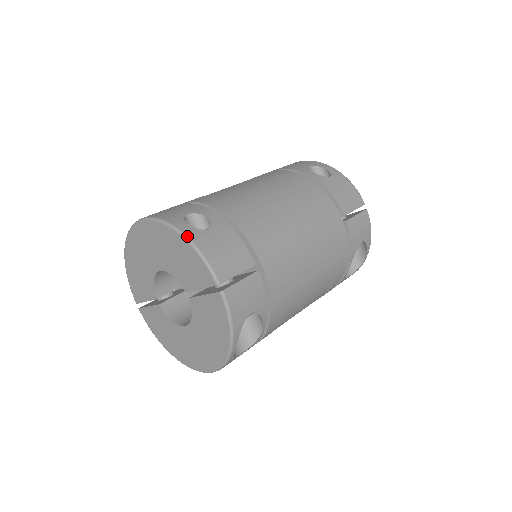
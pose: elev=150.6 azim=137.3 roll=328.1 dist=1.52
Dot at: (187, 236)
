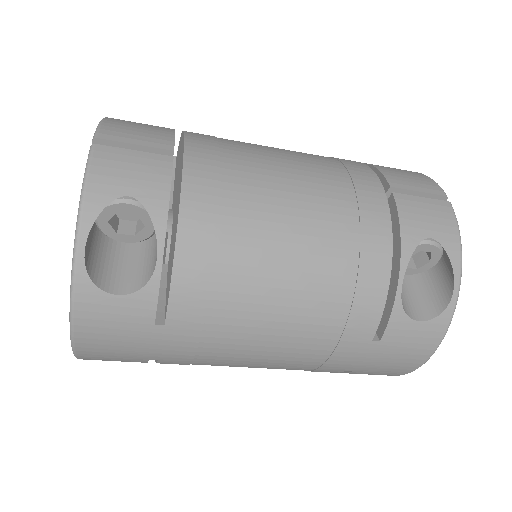
Dot at: occluded
